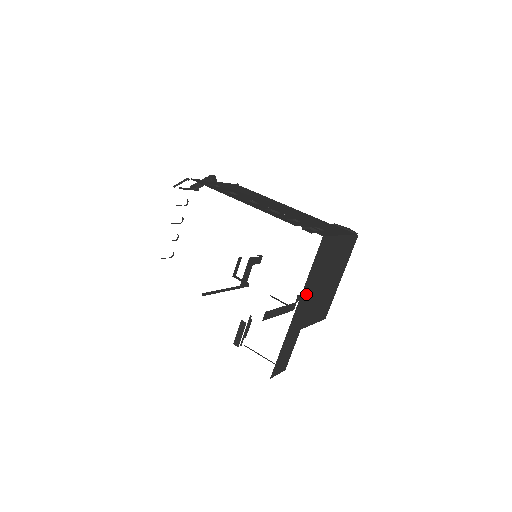
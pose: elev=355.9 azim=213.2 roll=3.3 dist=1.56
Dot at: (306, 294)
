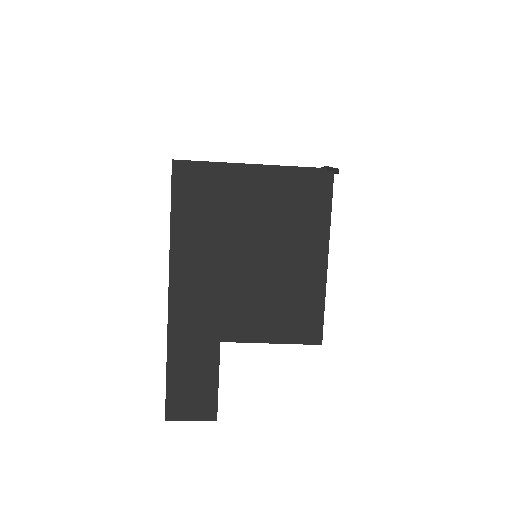
Dot at: (190, 268)
